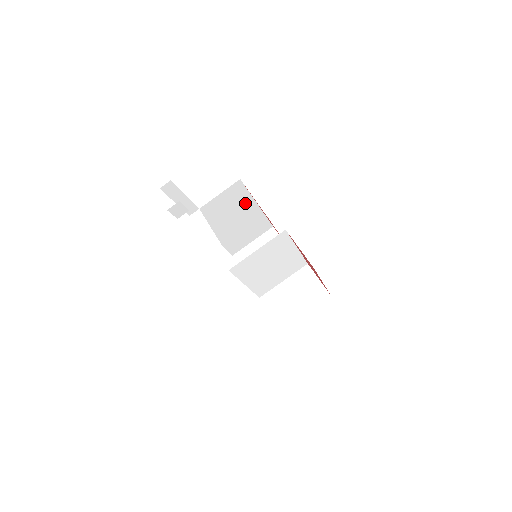
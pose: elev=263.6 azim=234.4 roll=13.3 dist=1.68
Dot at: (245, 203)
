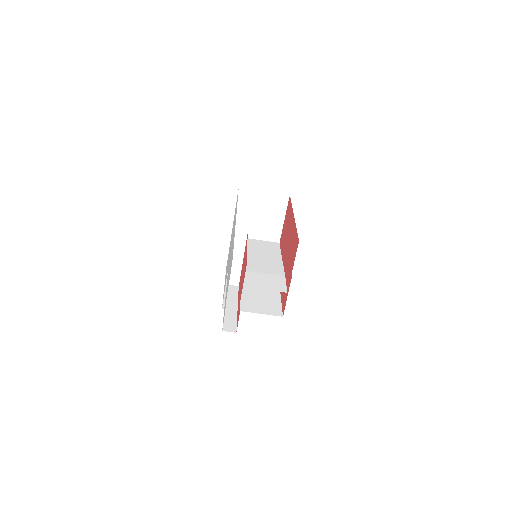
Dot at: occluded
